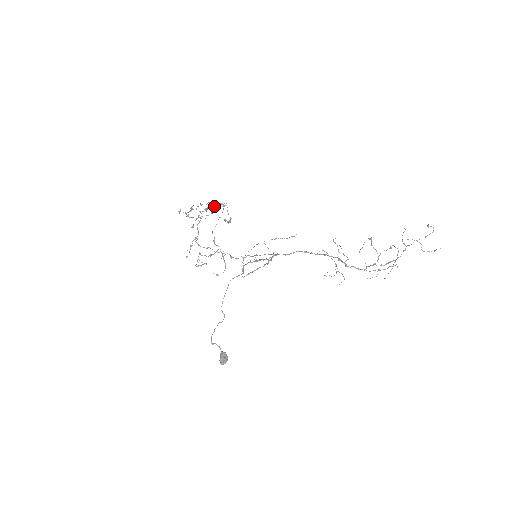
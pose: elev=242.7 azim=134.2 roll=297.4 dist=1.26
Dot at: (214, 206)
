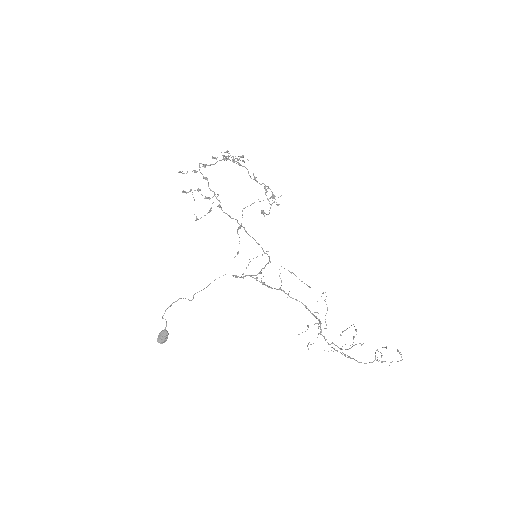
Dot at: occluded
